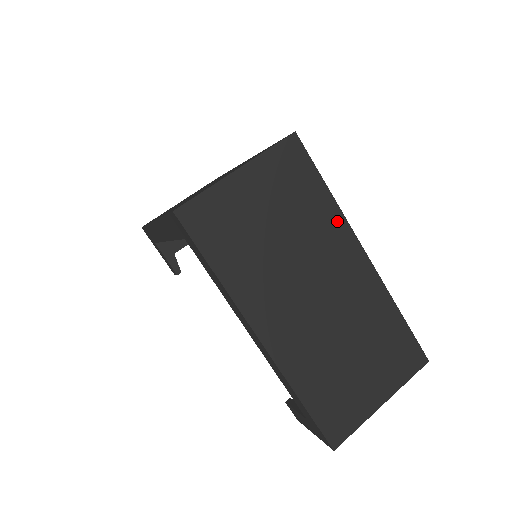
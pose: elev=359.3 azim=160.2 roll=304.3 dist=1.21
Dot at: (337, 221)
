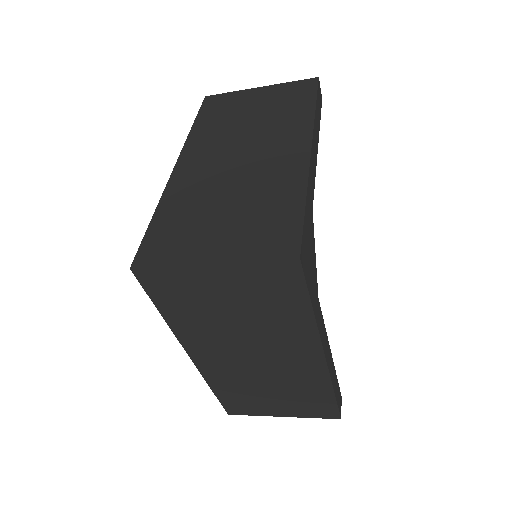
Dot at: (307, 331)
